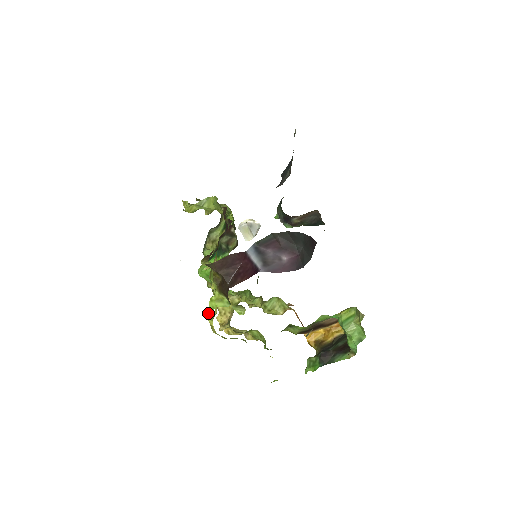
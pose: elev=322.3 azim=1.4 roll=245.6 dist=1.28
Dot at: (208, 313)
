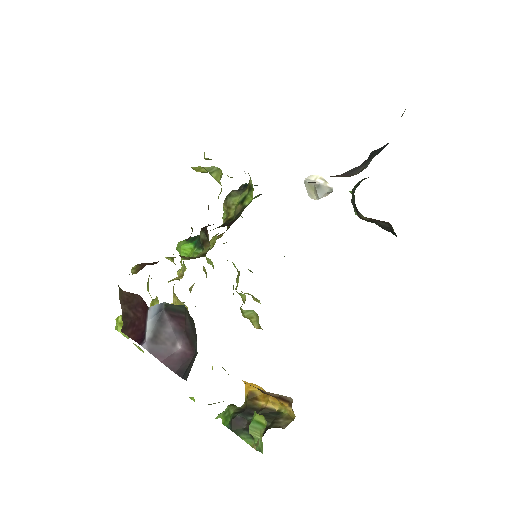
Dot at: occluded
